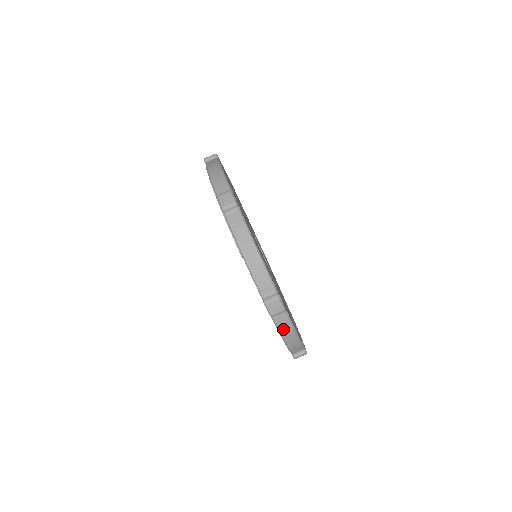
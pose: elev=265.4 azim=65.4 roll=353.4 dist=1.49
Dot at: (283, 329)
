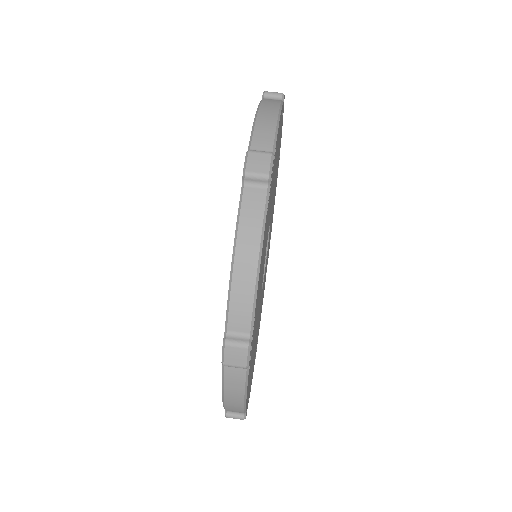
Dot at: (246, 220)
